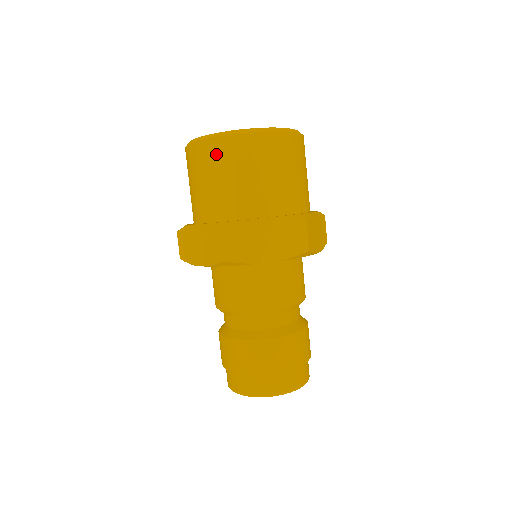
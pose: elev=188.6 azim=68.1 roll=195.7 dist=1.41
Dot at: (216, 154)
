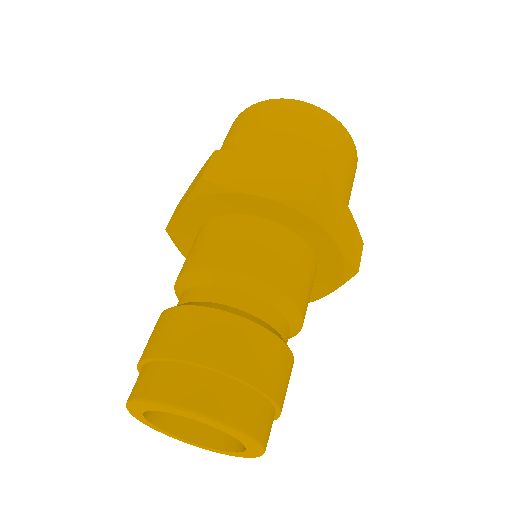
Dot at: (322, 122)
